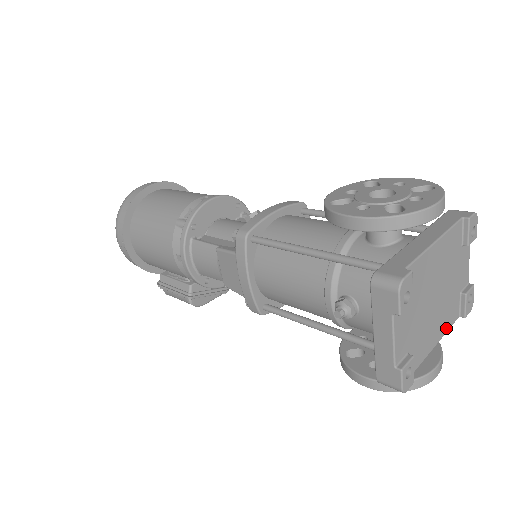
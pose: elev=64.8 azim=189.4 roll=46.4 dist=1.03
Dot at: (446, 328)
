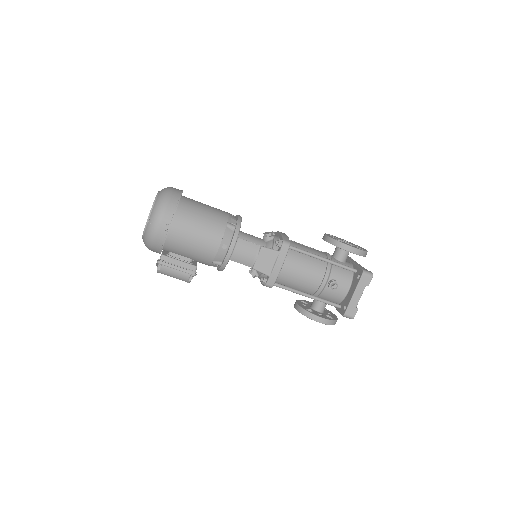
Dot at: occluded
